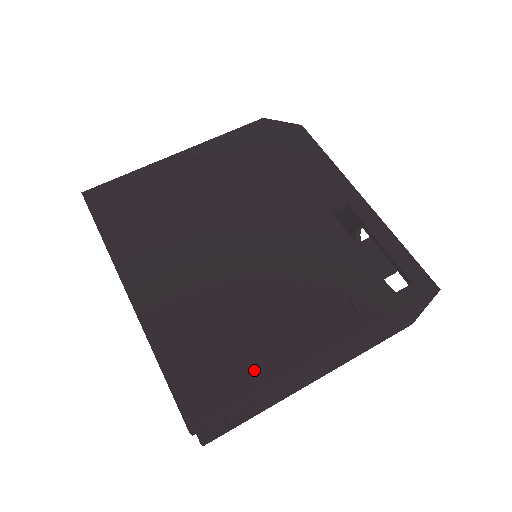
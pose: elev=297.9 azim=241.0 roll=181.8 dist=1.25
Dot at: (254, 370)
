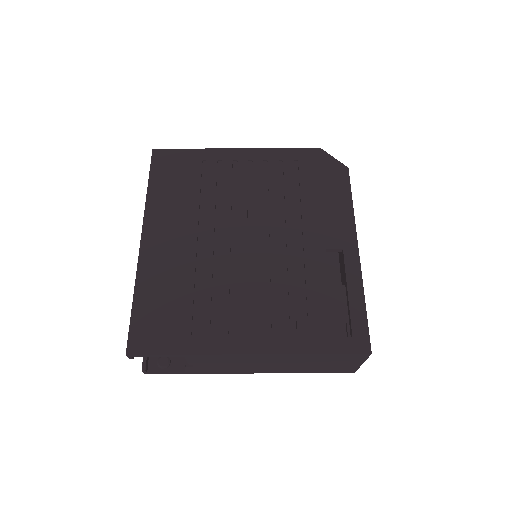
Dot at: (193, 337)
